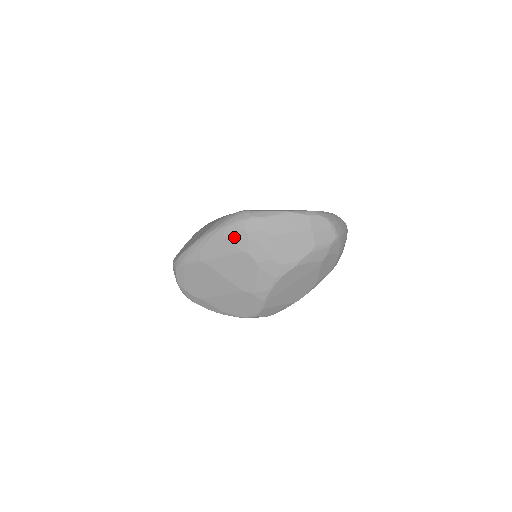
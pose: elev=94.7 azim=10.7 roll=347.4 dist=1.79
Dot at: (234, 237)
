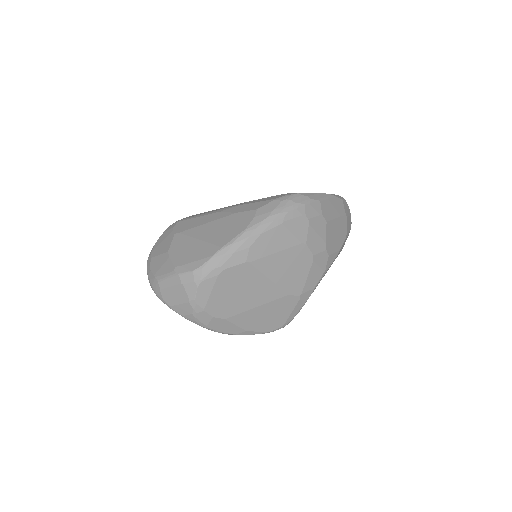
Dot at: (294, 225)
